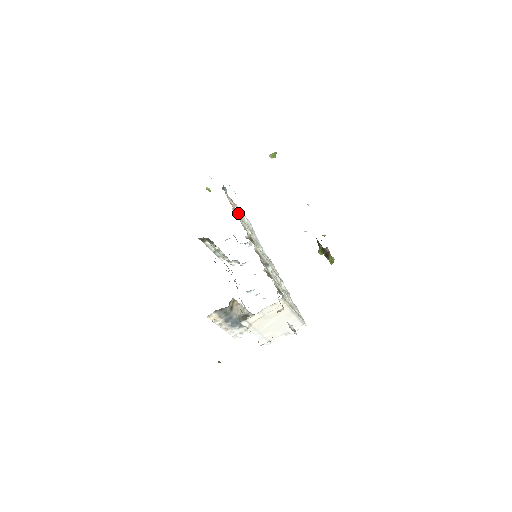
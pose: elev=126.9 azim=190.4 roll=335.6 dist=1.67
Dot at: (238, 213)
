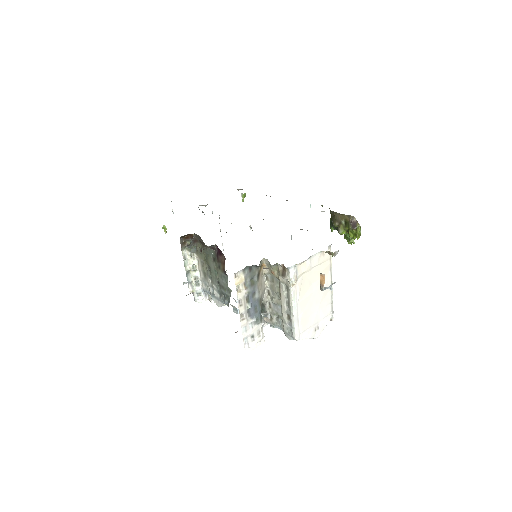
Dot at: occluded
